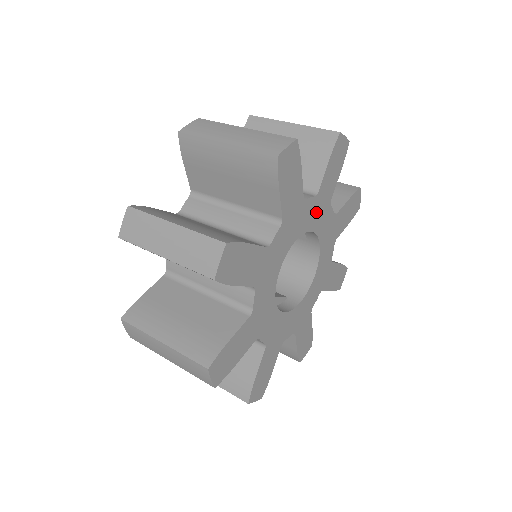
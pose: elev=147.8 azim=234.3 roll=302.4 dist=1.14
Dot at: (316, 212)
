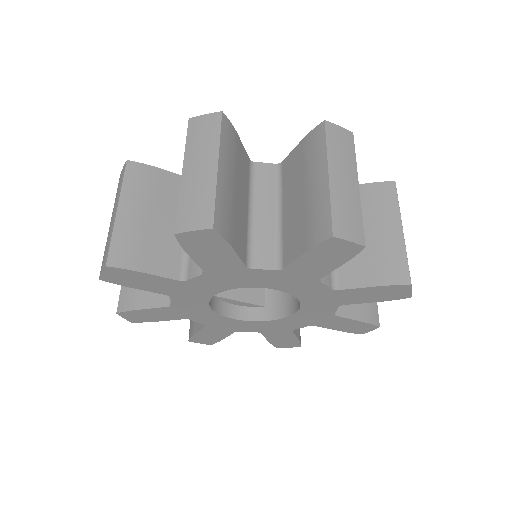
Dot at: (282, 280)
